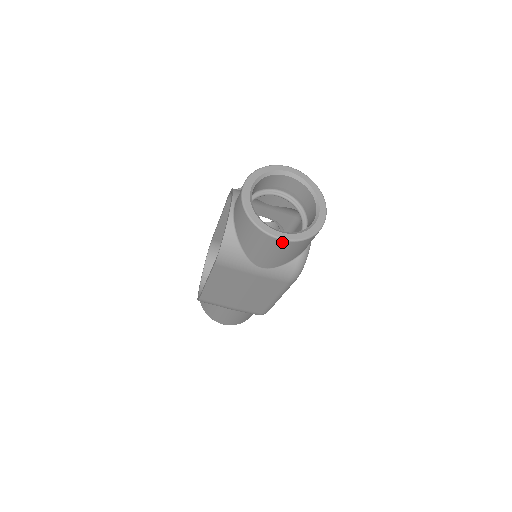
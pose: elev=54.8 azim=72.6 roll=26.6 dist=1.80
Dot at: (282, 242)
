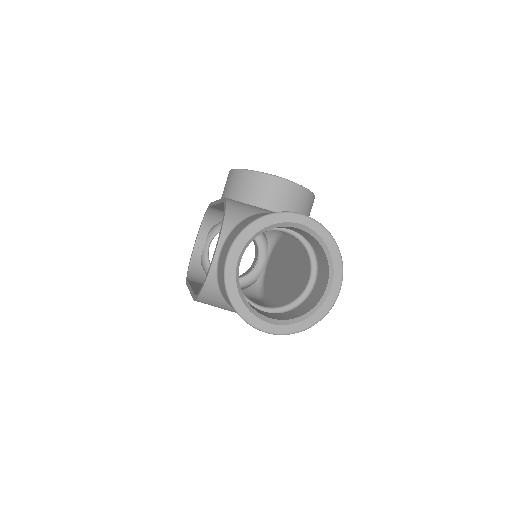
Dot at: (270, 333)
